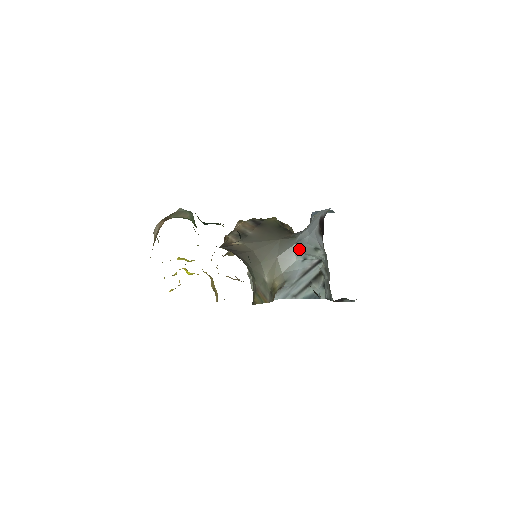
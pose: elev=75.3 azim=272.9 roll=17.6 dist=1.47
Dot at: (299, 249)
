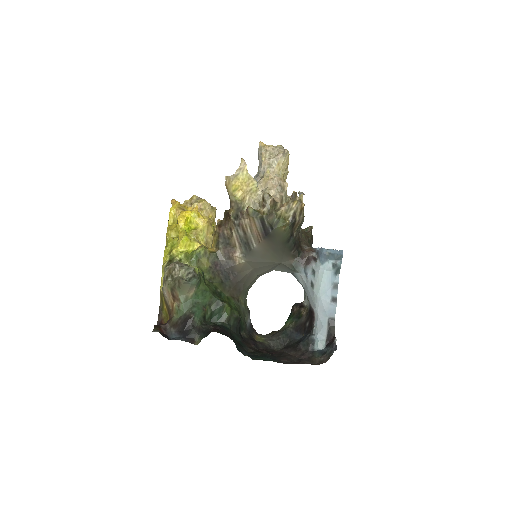
Dot at: occluded
